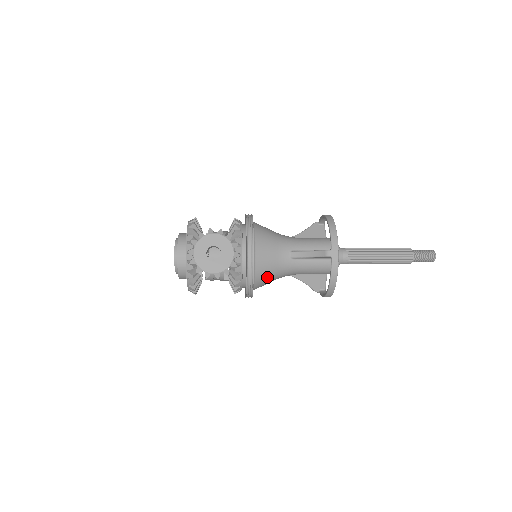
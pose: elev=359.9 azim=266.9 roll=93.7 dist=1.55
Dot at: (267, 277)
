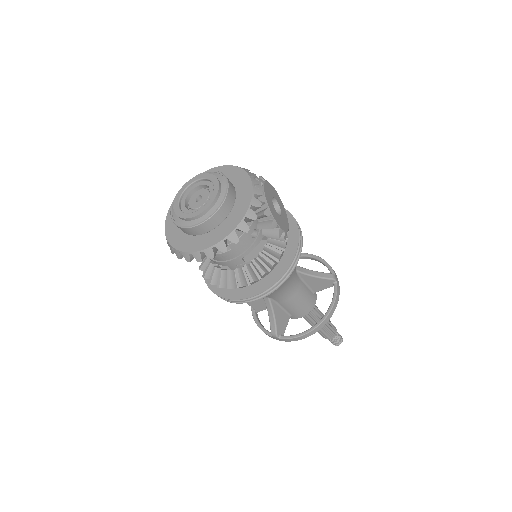
Dot at: occluded
